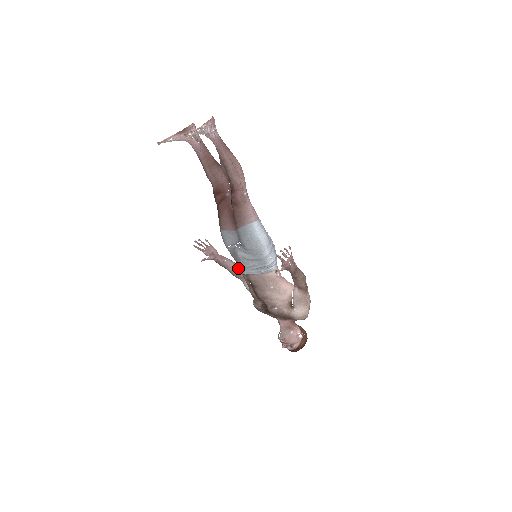
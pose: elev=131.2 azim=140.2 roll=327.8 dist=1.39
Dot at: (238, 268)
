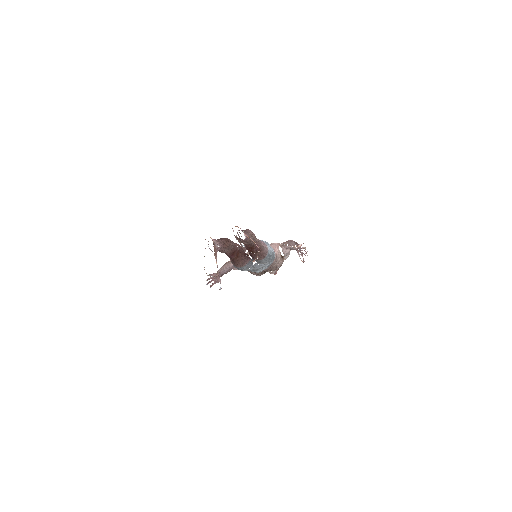
Dot at: (230, 267)
